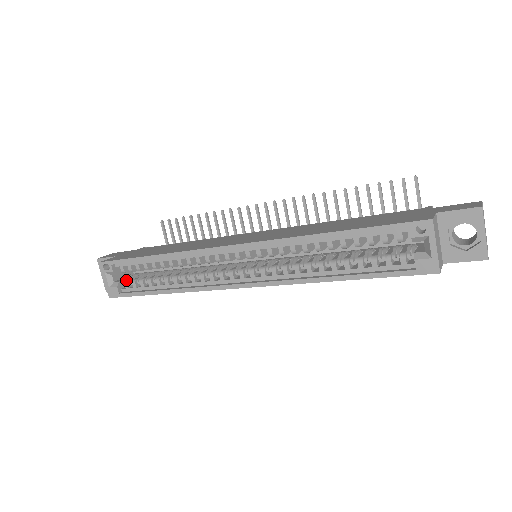
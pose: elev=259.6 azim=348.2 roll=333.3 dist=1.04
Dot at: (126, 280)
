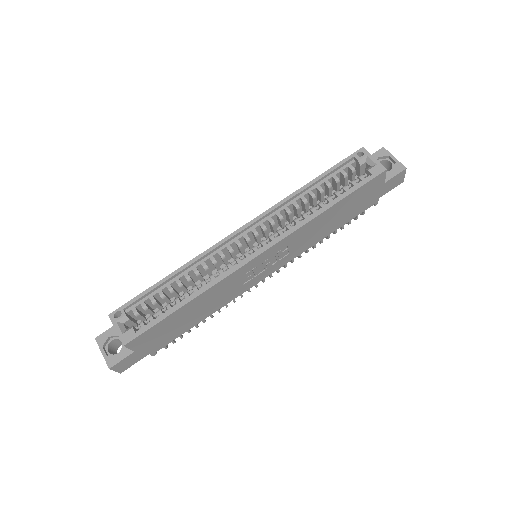
Dot at: (140, 322)
